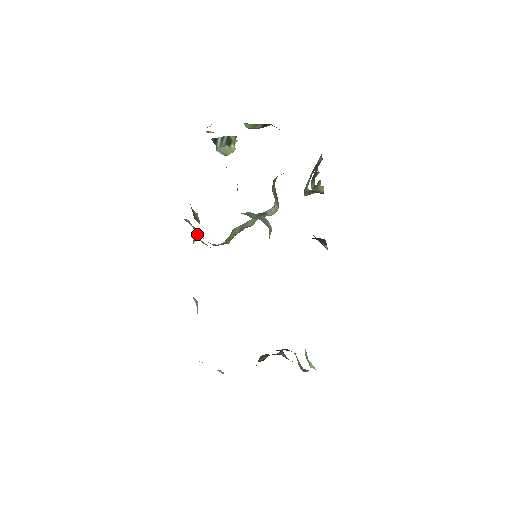
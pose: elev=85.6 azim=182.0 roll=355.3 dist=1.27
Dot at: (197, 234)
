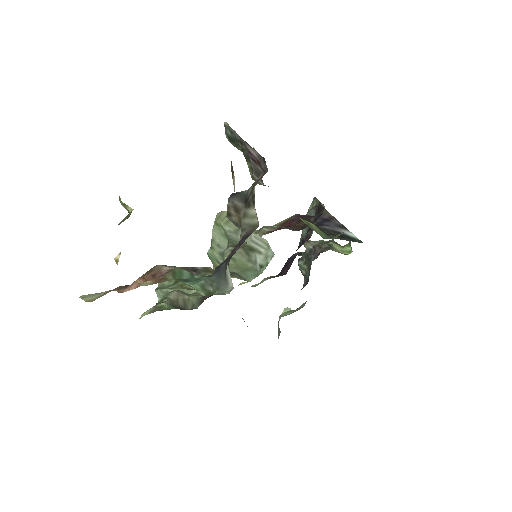
Dot at: (173, 281)
